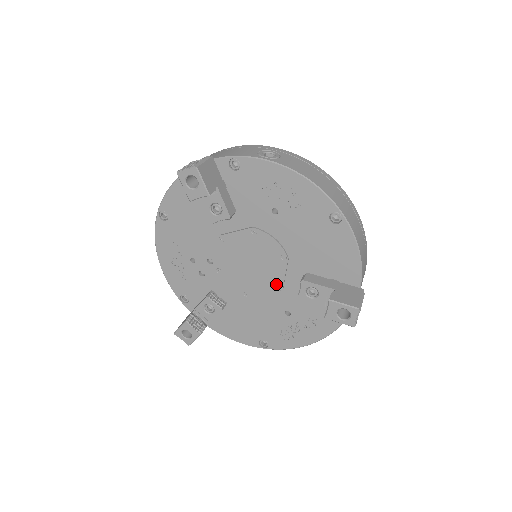
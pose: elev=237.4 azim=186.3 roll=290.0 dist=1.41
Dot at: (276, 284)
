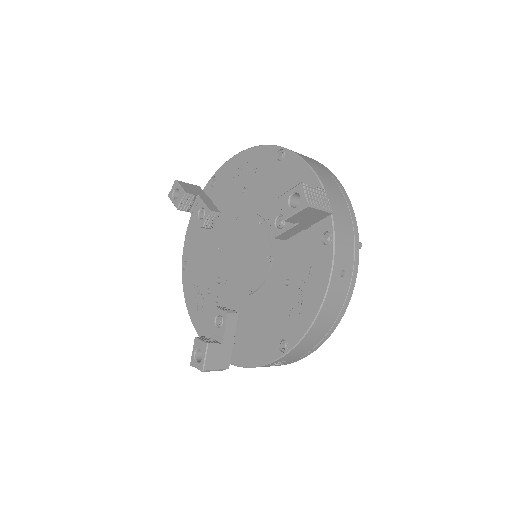
Dot at: (266, 256)
